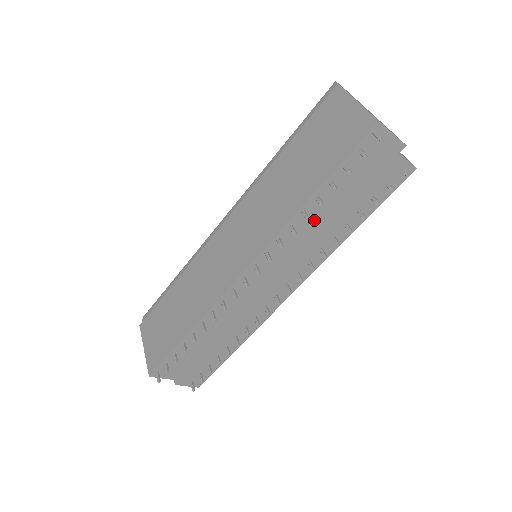
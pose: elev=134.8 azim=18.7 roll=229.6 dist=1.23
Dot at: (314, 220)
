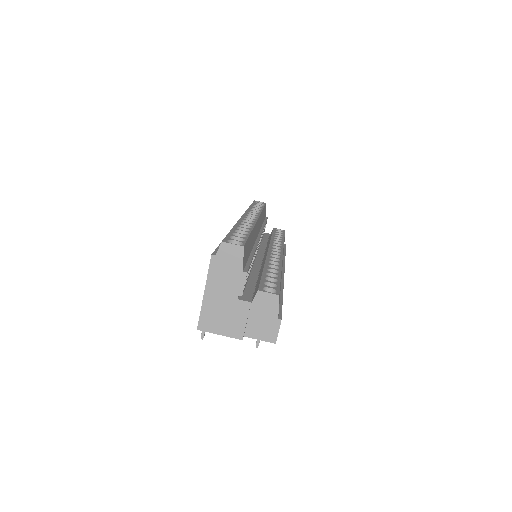
Dot at: occluded
